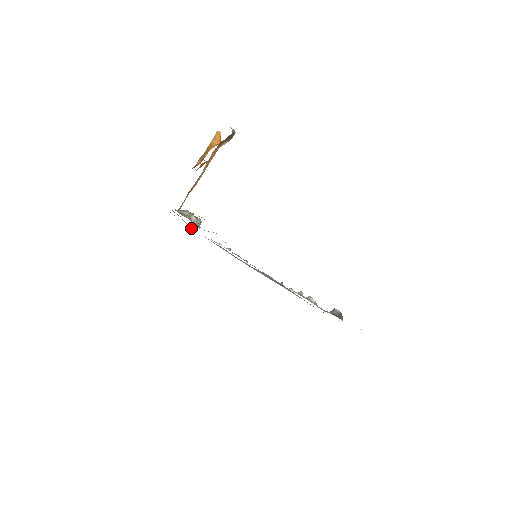
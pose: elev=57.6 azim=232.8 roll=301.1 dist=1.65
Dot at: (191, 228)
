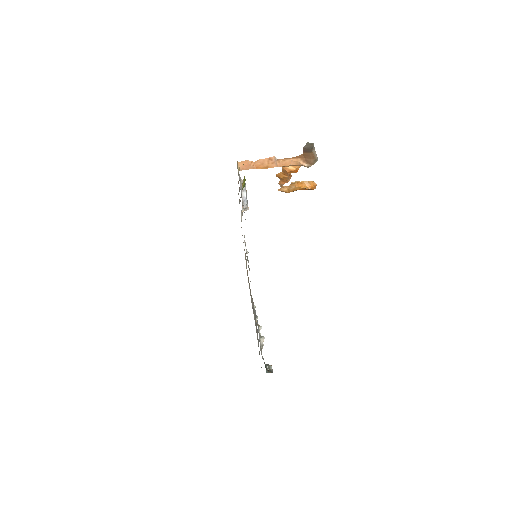
Dot at: occluded
